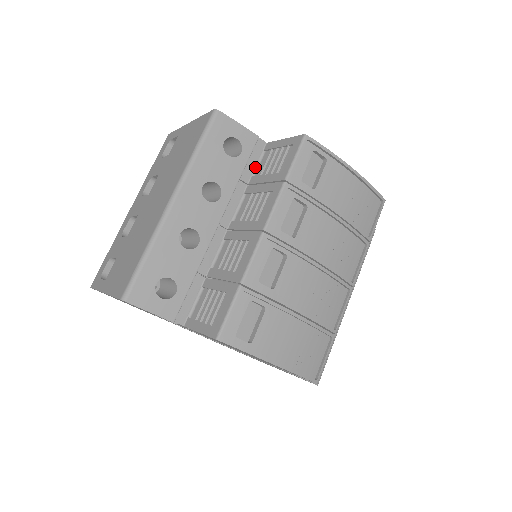
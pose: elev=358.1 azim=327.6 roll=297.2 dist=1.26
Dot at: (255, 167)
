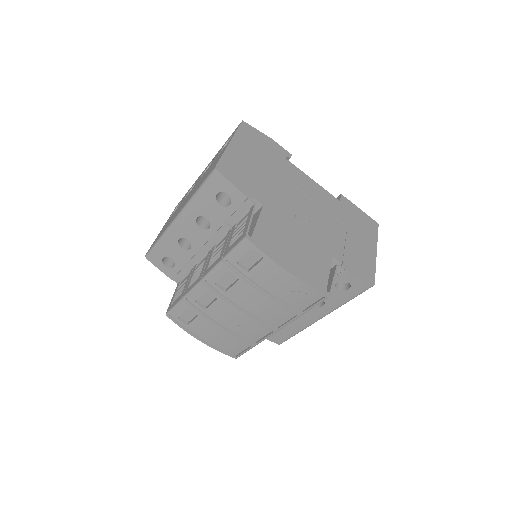
Dot at: (241, 217)
